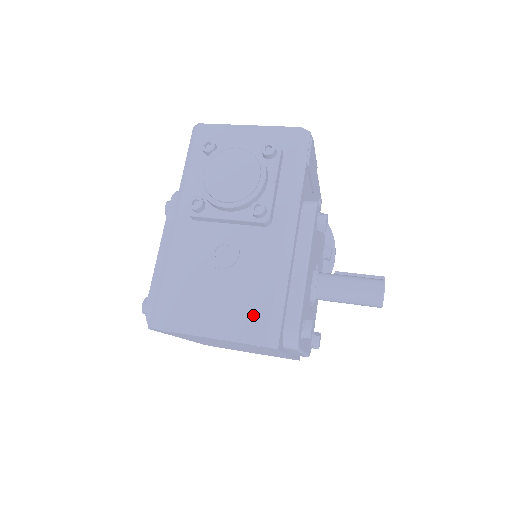
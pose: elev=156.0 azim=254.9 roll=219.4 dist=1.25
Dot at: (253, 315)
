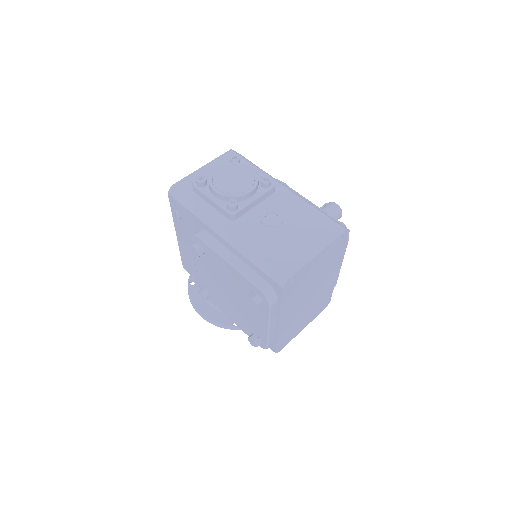
Dot at: (323, 225)
